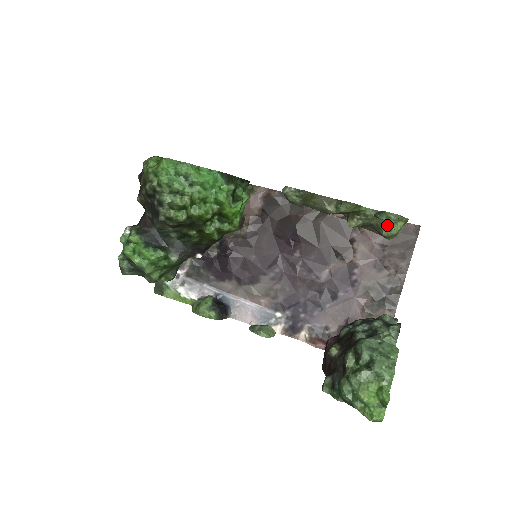
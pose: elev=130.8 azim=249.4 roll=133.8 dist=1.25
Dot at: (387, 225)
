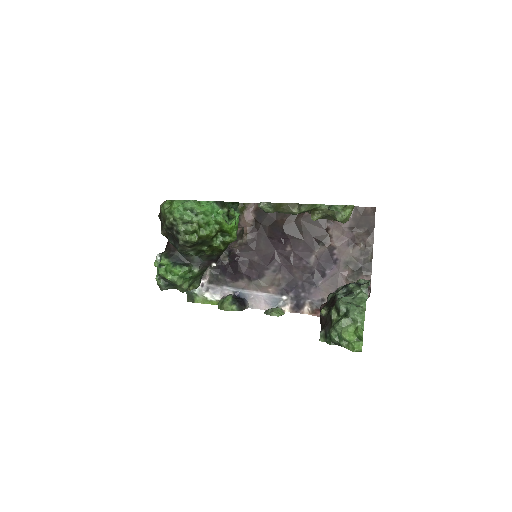
Dot at: (339, 213)
